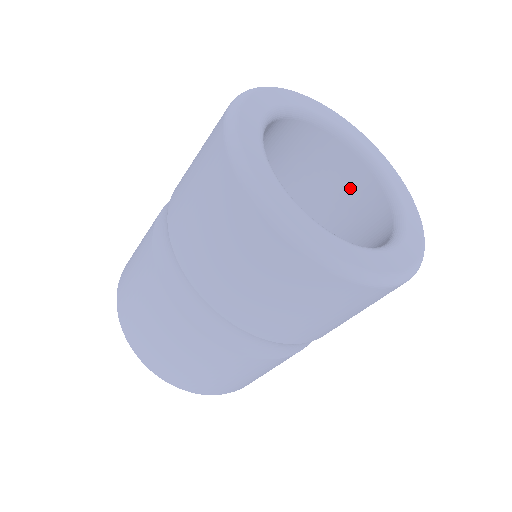
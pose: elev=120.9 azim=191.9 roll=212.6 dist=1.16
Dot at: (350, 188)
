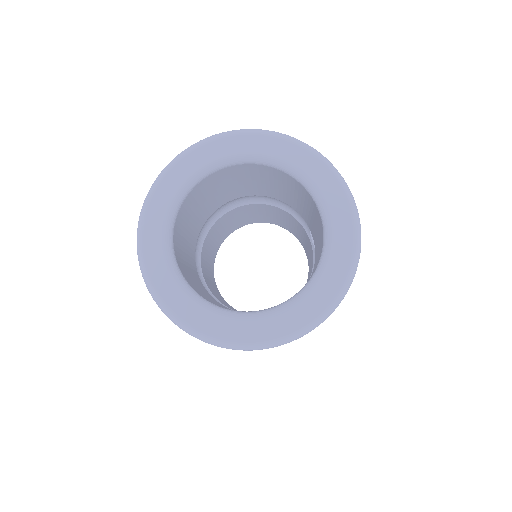
Dot at: (301, 195)
